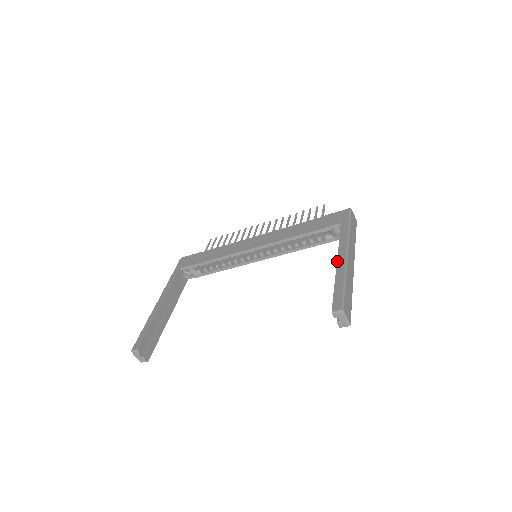
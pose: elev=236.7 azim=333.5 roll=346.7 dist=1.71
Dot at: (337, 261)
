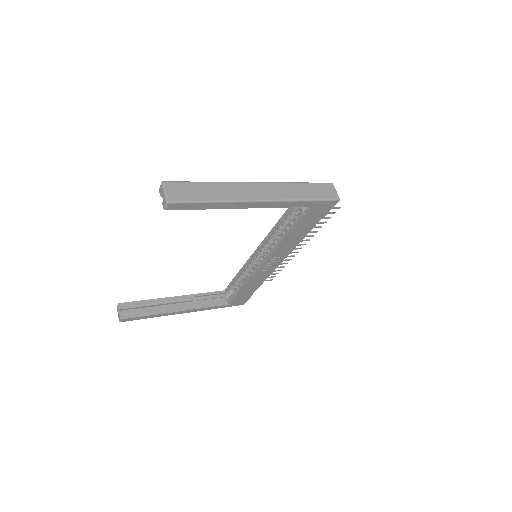
Dot at: occluded
